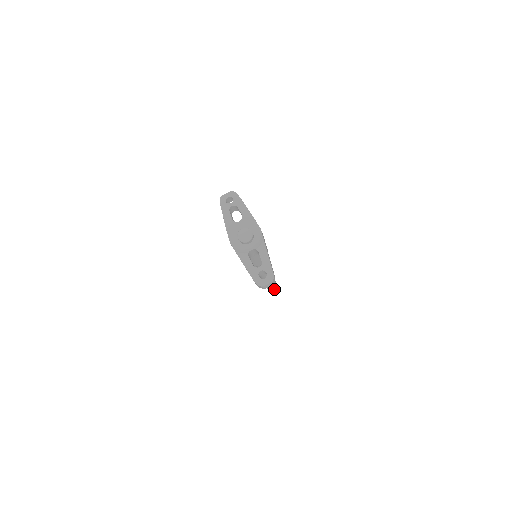
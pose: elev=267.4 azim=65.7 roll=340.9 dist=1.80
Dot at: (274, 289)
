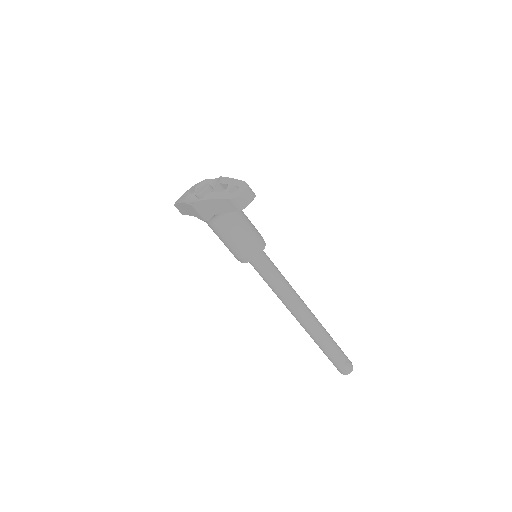
Dot at: (351, 367)
